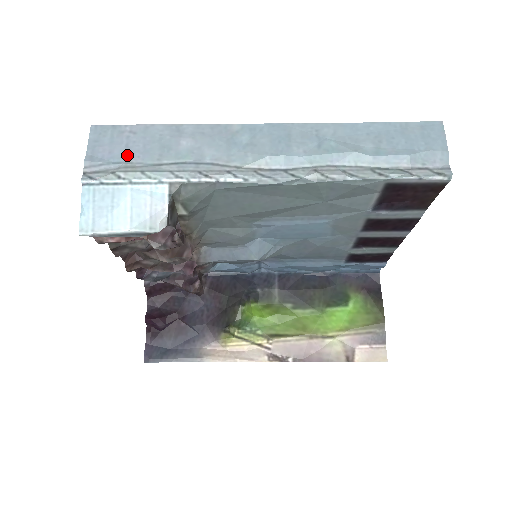
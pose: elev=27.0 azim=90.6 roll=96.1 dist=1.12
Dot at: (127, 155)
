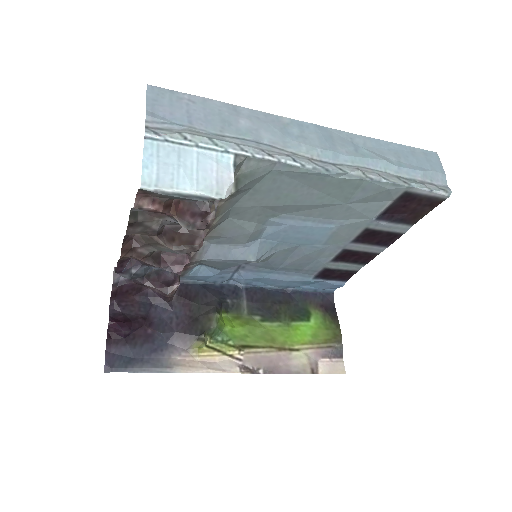
Dot at: (189, 120)
